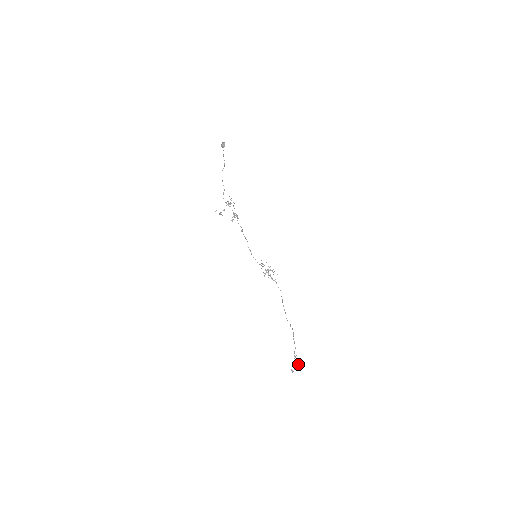
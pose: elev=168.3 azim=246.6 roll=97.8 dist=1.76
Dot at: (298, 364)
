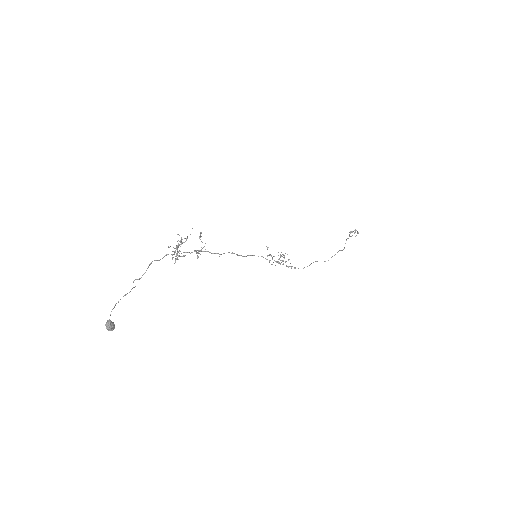
Dot at: occluded
